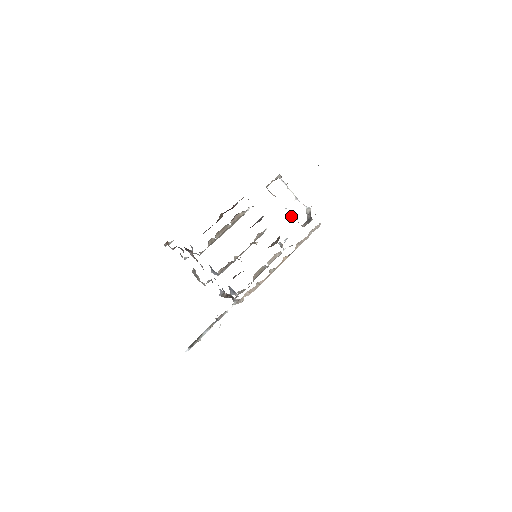
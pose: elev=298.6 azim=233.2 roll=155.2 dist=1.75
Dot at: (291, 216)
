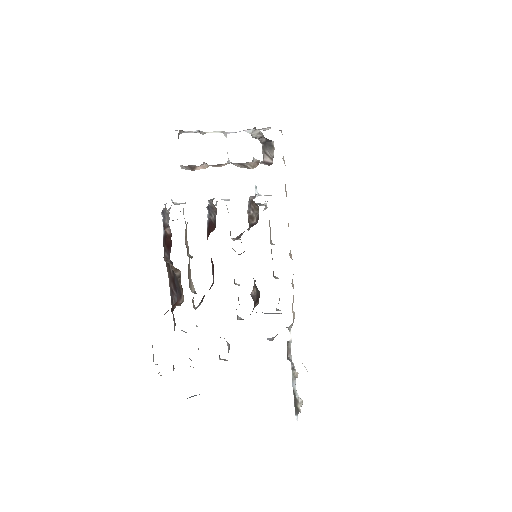
Dot at: (246, 167)
